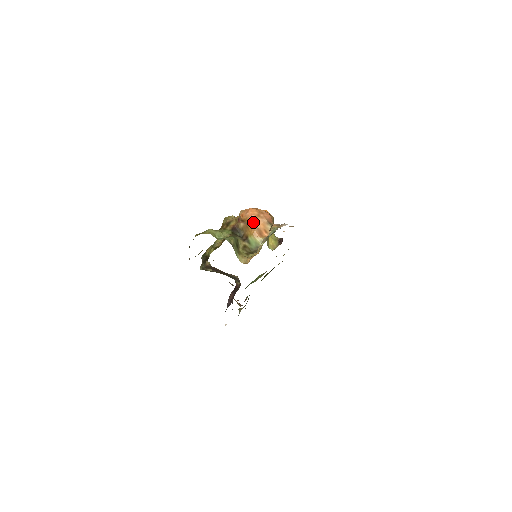
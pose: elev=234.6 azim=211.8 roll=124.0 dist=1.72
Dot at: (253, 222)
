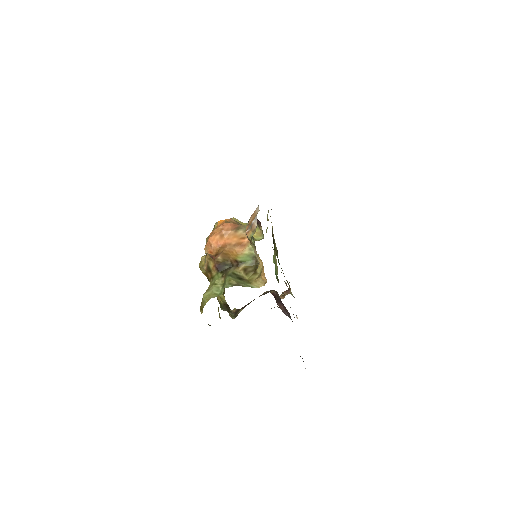
Dot at: (225, 246)
